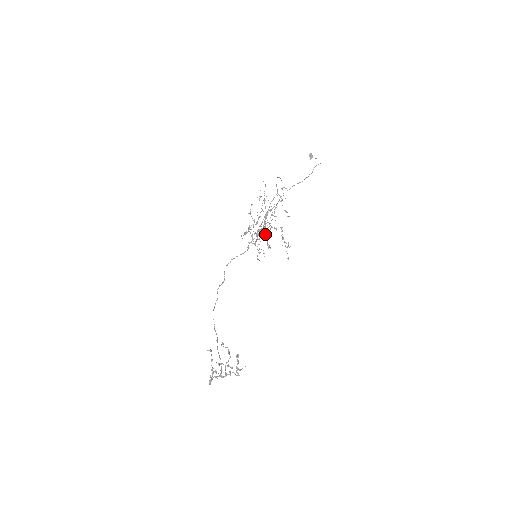
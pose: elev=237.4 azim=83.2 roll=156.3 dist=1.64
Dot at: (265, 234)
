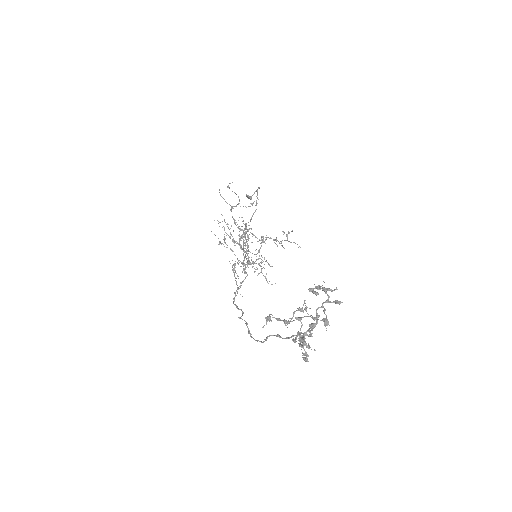
Dot at: occluded
